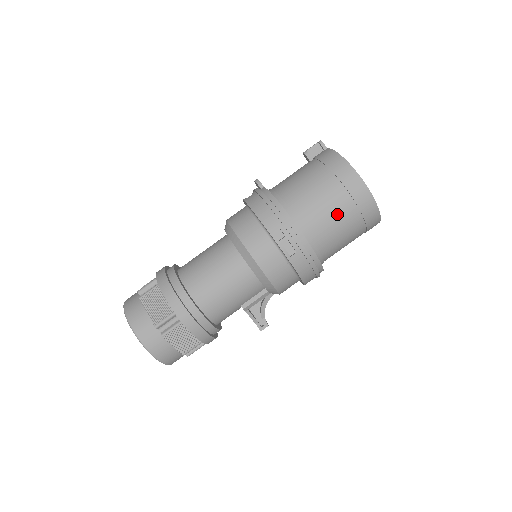
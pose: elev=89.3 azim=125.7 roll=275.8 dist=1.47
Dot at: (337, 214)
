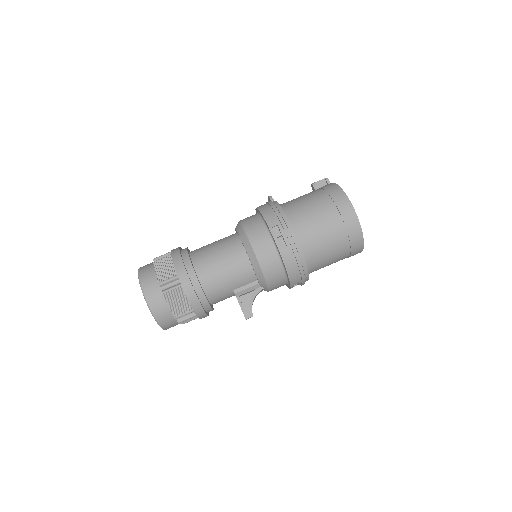
Dot at: (327, 226)
